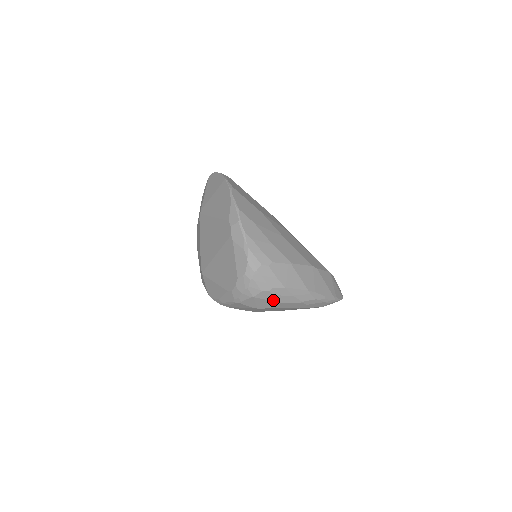
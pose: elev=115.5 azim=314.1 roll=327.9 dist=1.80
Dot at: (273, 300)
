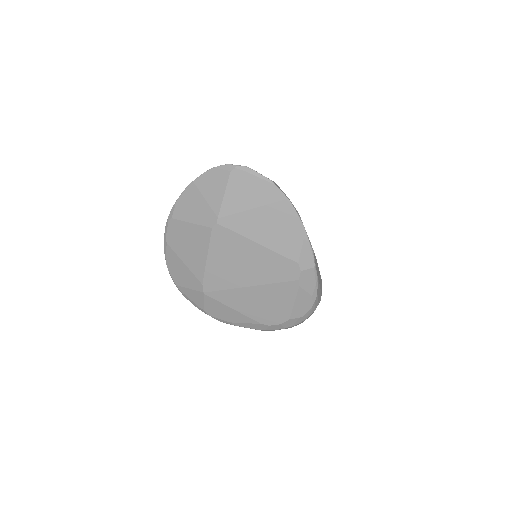
Dot at: occluded
